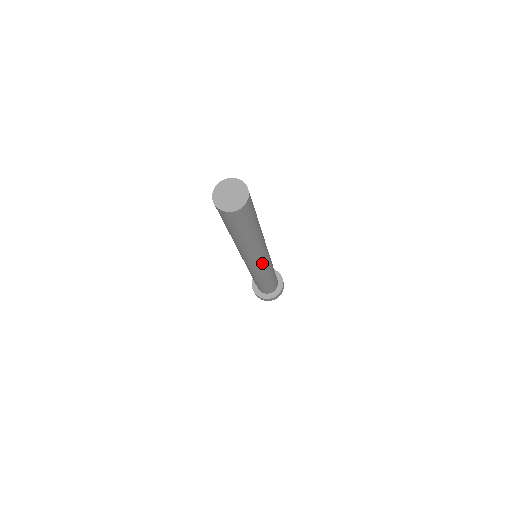
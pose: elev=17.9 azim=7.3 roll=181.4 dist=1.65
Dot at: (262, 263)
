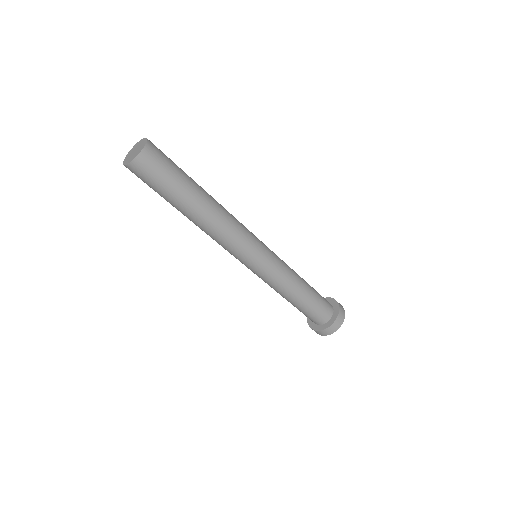
Dot at: (257, 253)
